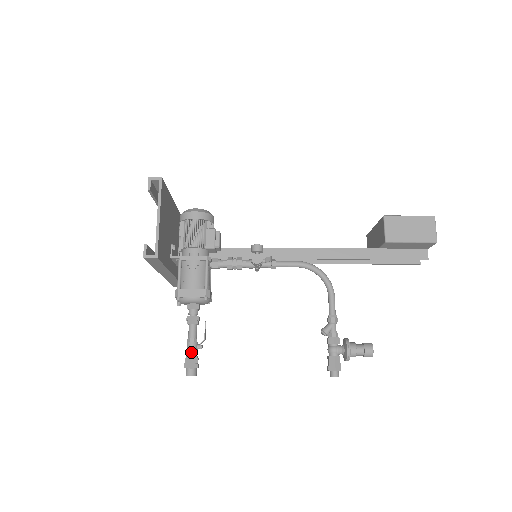
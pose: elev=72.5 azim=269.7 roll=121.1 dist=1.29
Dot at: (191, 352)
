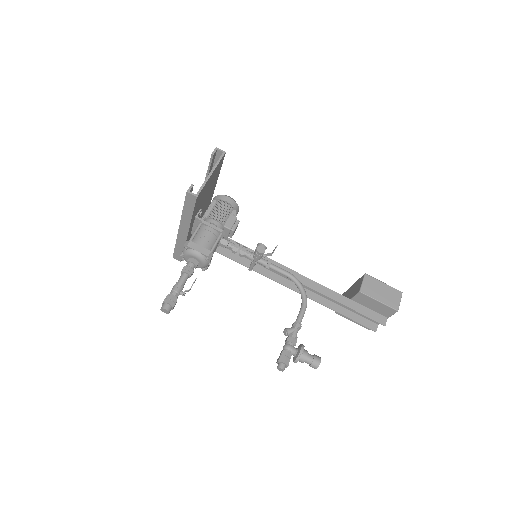
Dot at: (175, 292)
